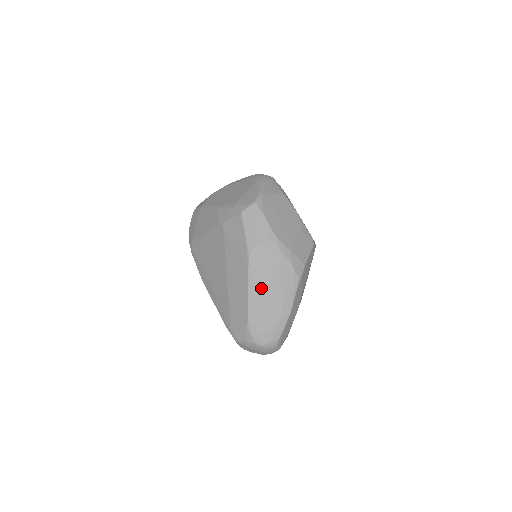
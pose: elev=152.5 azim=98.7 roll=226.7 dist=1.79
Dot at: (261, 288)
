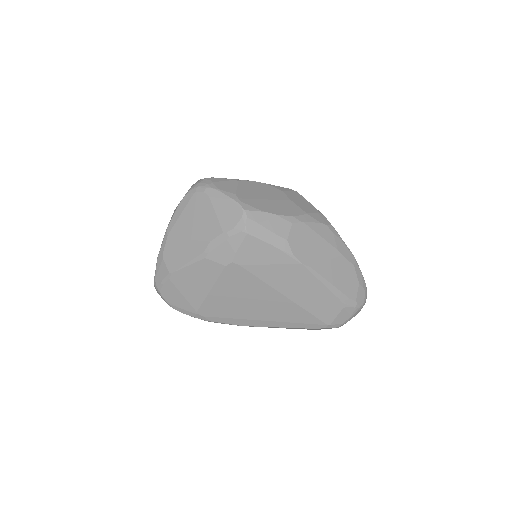
Dot at: (325, 267)
